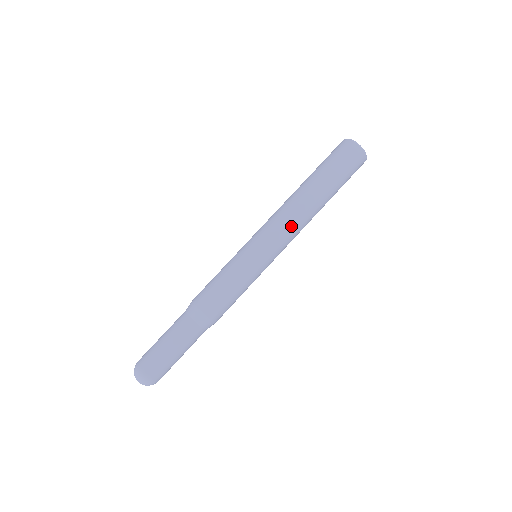
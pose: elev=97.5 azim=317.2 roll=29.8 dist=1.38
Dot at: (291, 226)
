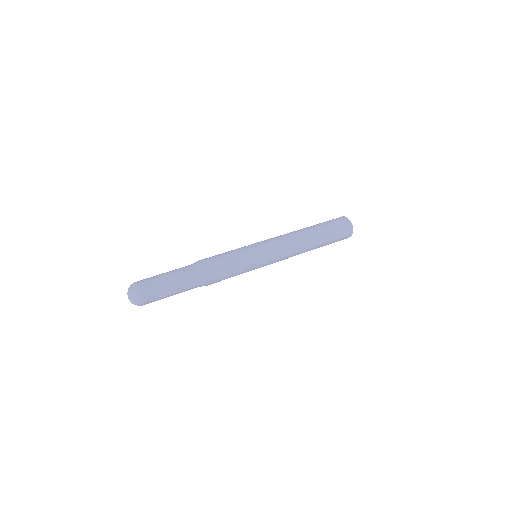
Dot at: (287, 239)
